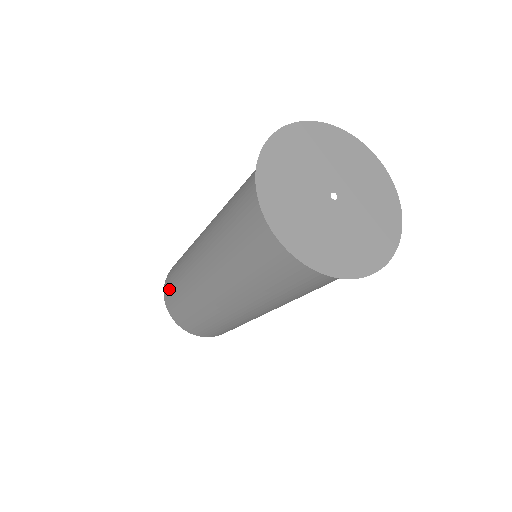
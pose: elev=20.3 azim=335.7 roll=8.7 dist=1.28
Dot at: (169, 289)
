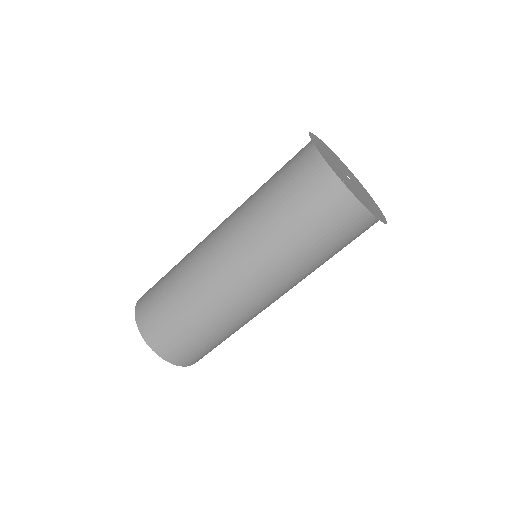
Dot at: occluded
